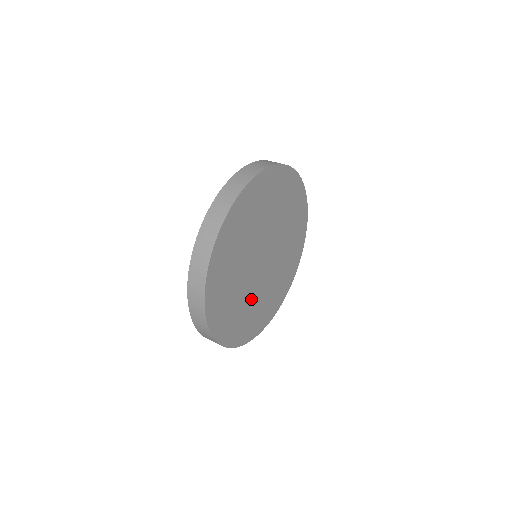
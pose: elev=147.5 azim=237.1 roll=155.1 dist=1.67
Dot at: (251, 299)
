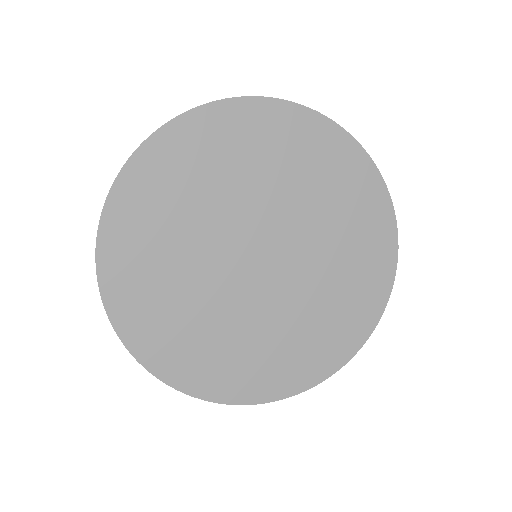
Dot at: (193, 281)
